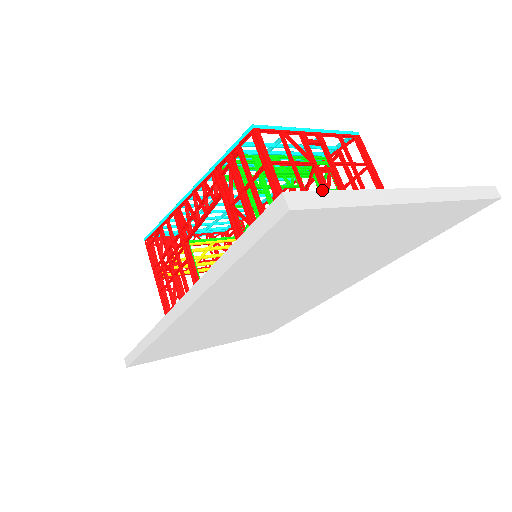
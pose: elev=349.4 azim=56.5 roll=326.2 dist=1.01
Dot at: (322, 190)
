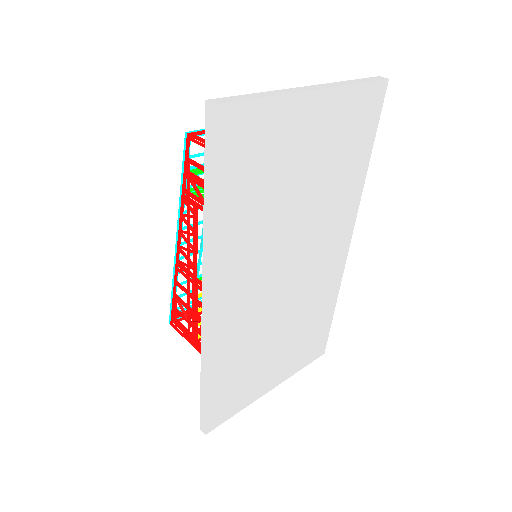
Dot at: occluded
